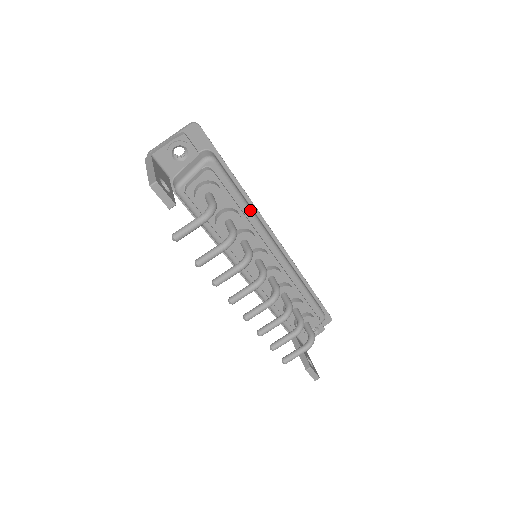
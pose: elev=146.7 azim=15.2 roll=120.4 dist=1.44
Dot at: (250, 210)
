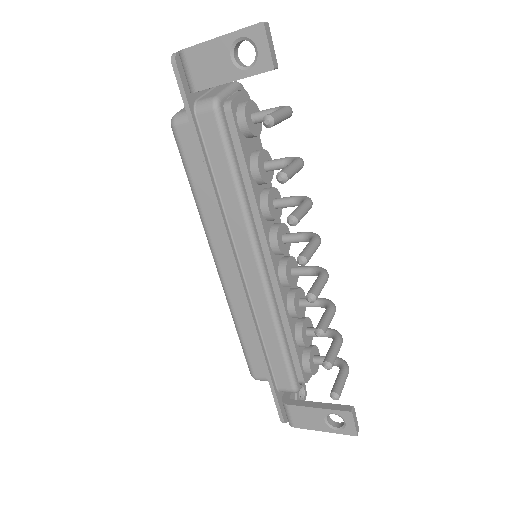
Dot at: occluded
